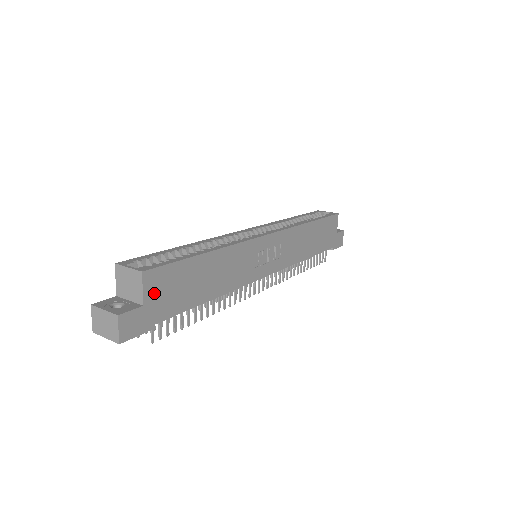
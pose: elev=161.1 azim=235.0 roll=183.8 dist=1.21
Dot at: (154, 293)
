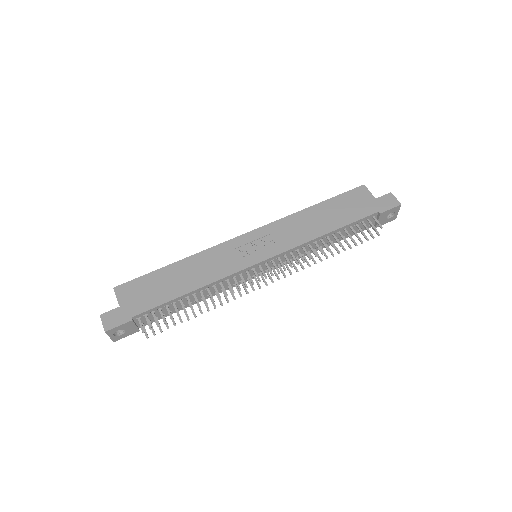
Dot at: (127, 298)
